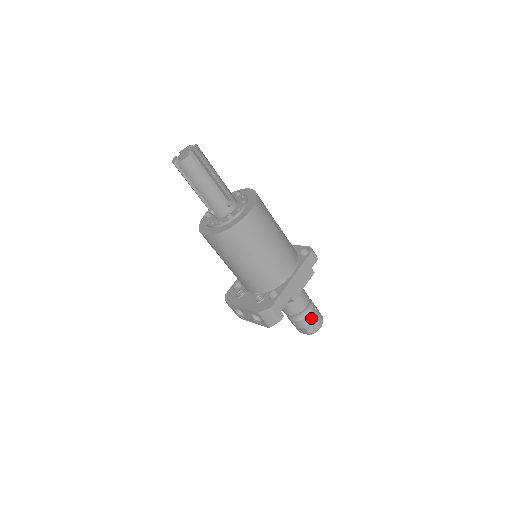
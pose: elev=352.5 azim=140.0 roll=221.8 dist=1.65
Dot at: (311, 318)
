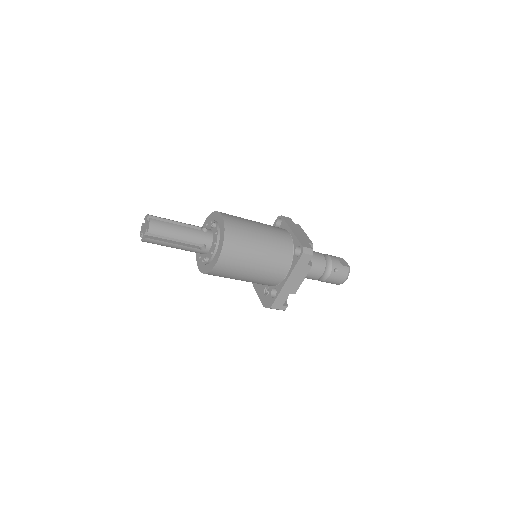
Dot at: (332, 279)
